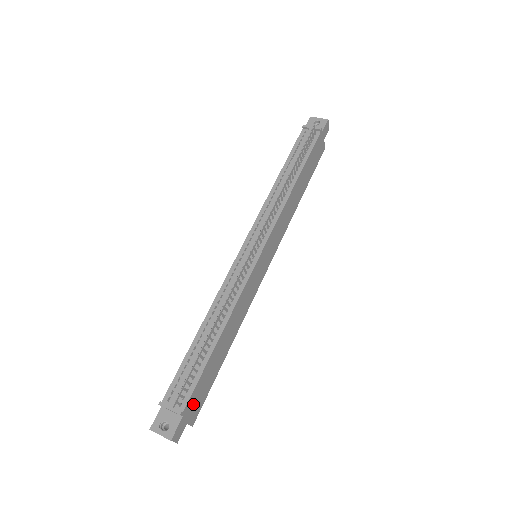
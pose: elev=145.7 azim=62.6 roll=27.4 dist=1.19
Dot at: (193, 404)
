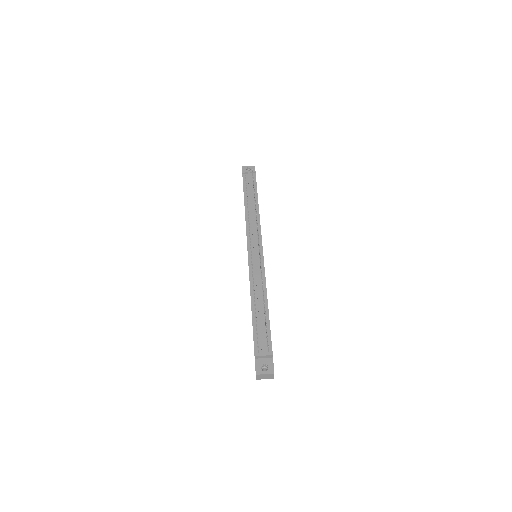
Dot at: occluded
